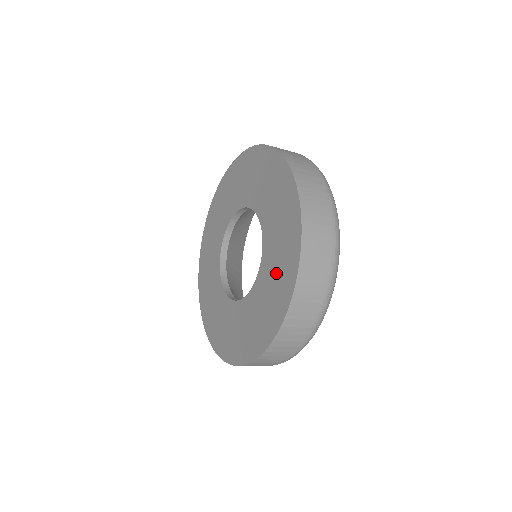
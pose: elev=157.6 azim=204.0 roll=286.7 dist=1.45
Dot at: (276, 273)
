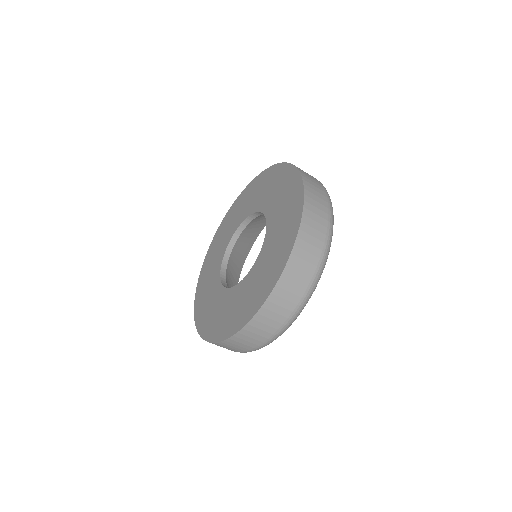
Dot at: (219, 314)
